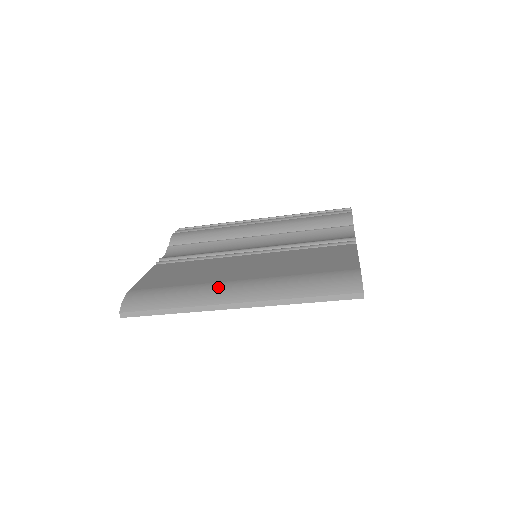
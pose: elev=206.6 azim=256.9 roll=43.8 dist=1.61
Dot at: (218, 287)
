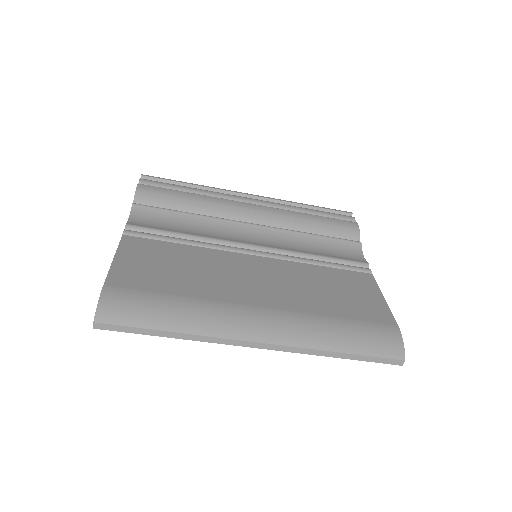
Dot at: (236, 313)
